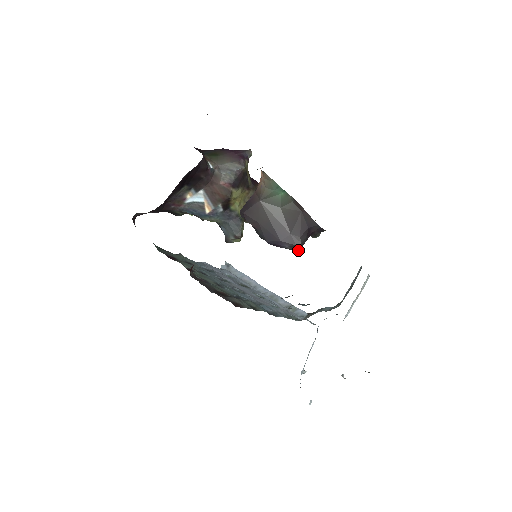
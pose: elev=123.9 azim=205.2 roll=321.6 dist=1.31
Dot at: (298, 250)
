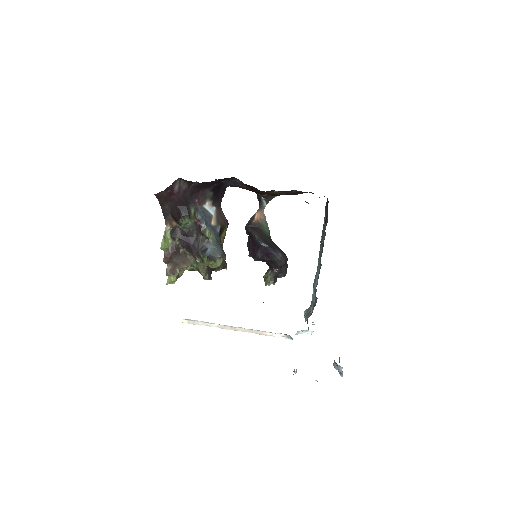
Dot at: (284, 263)
